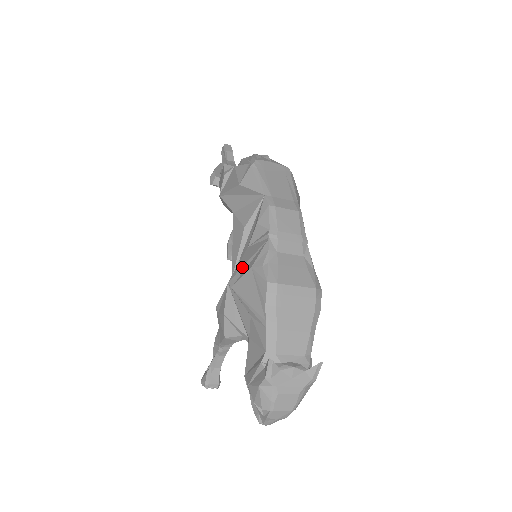
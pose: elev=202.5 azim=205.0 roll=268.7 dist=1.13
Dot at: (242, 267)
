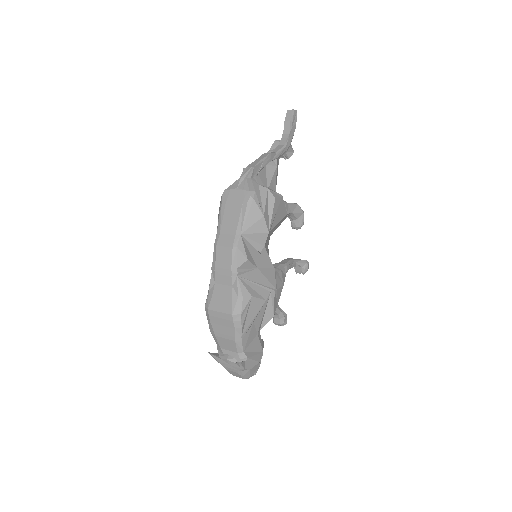
Dot at: occluded
